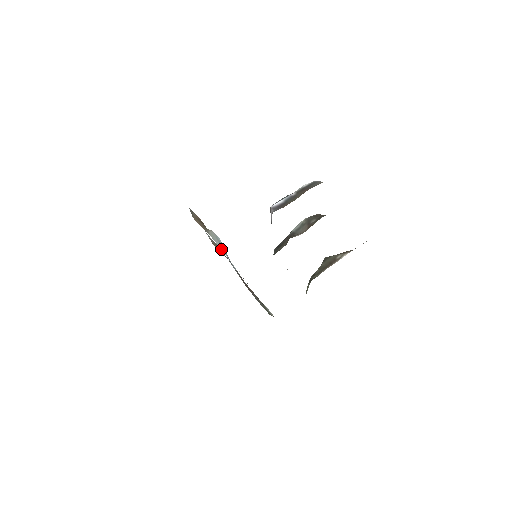
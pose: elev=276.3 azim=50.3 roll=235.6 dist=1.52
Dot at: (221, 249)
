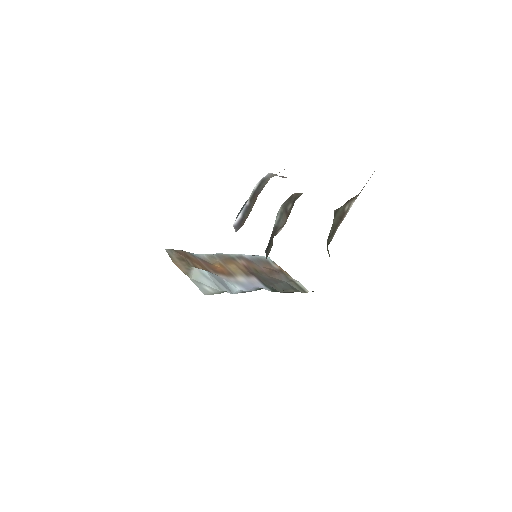
Dot at: (209, 286)
